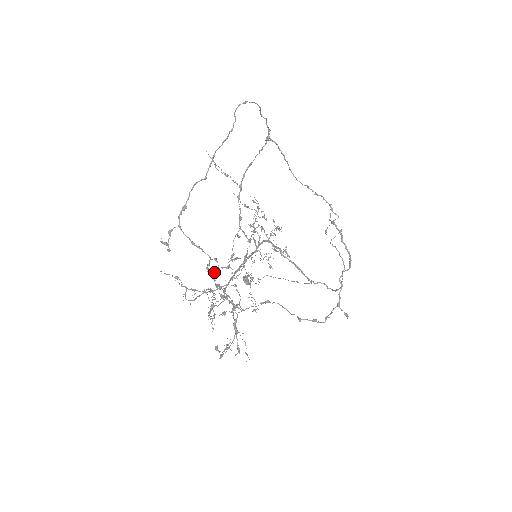
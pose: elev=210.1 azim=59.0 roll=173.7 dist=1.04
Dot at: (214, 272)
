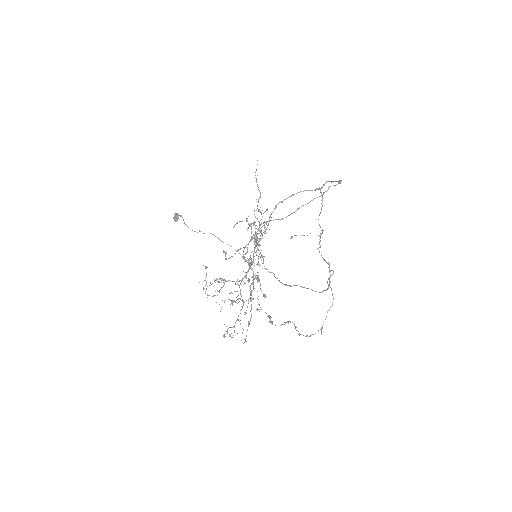
Dot at: occluded
